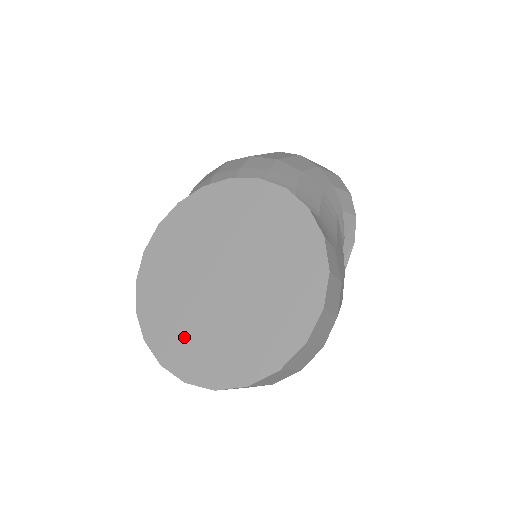
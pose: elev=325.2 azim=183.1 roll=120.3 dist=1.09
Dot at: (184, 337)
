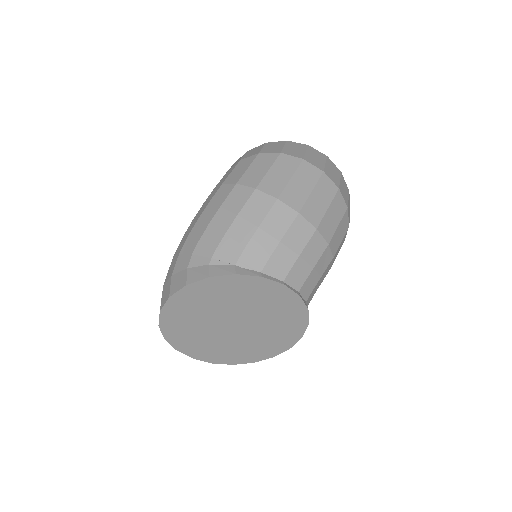
Dot at: (185, 327)
